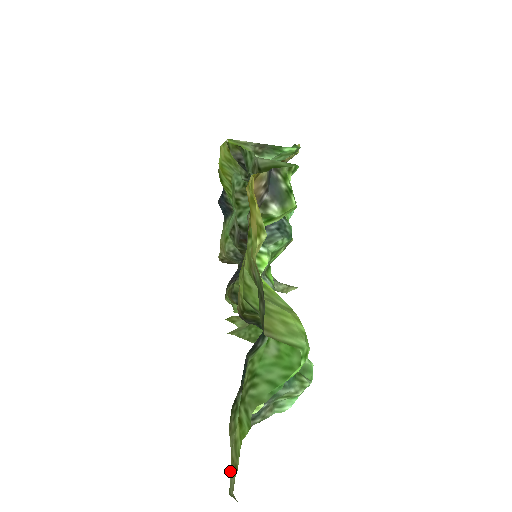
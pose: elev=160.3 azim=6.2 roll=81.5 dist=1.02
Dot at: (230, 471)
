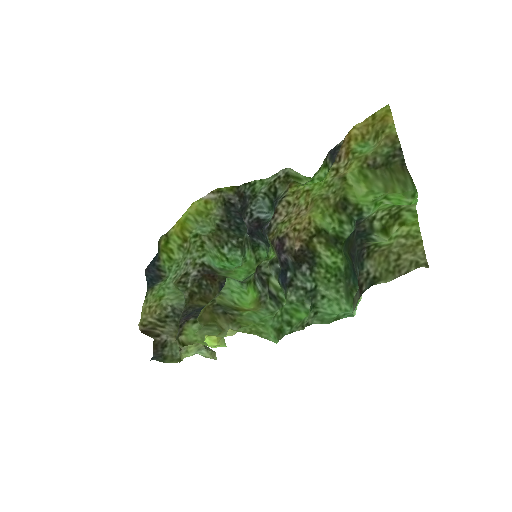
Dot at: (411, 255)
